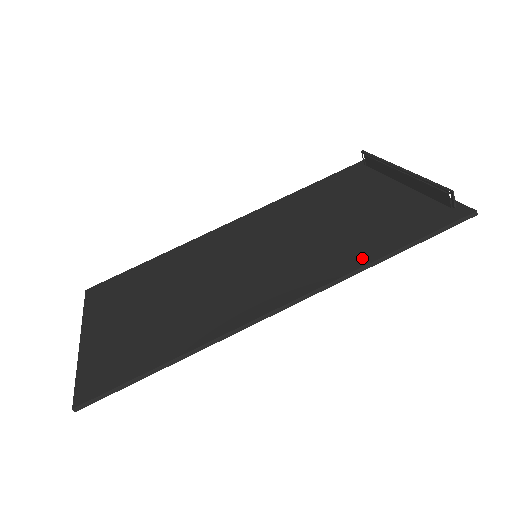
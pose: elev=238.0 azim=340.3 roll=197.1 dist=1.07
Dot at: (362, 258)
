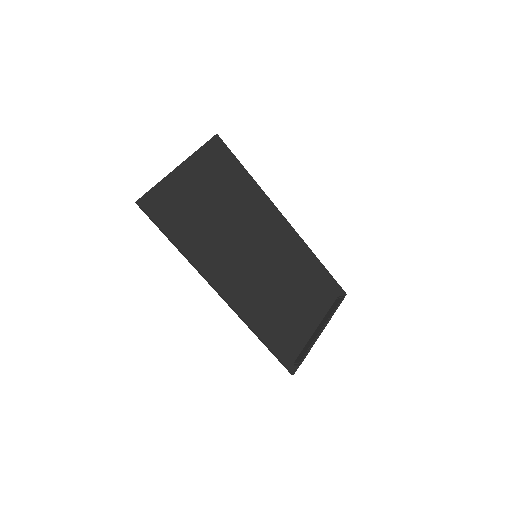
Dot at: (257, 325)
